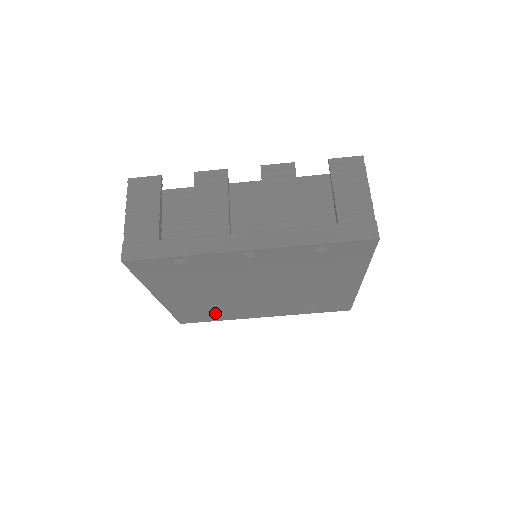
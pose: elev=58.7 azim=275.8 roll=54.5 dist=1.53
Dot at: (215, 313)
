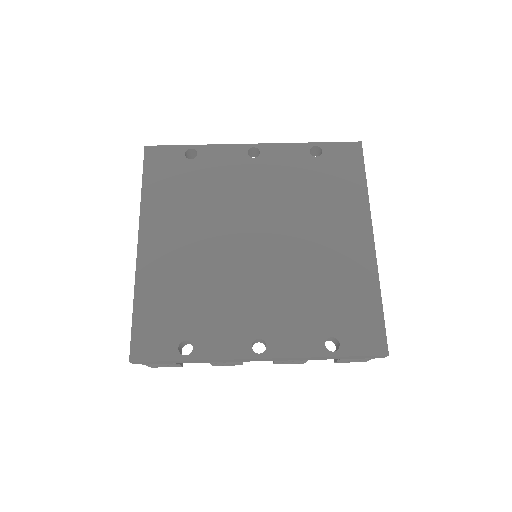
Dot at: (191, 320)
